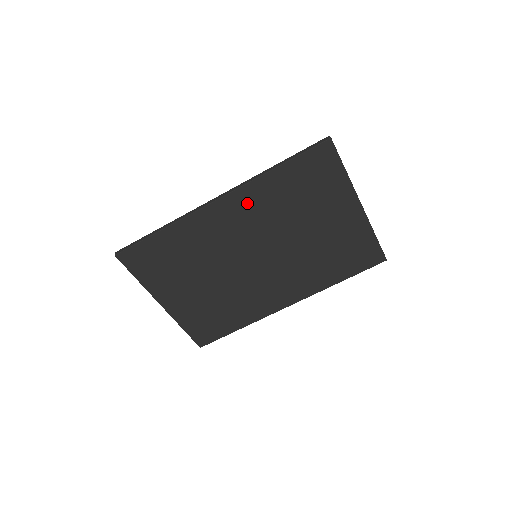
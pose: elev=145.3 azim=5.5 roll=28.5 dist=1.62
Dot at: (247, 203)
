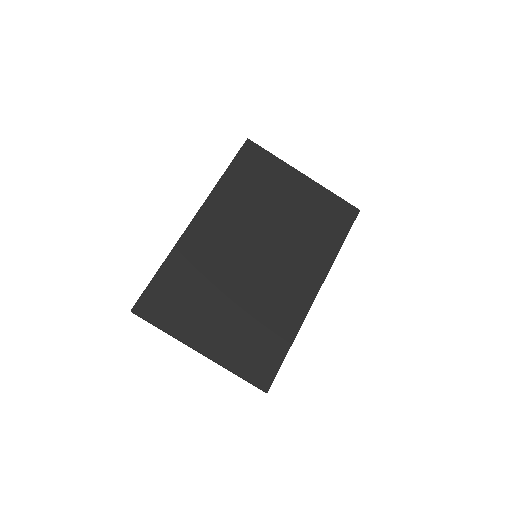
Dot at: (219, 209)
